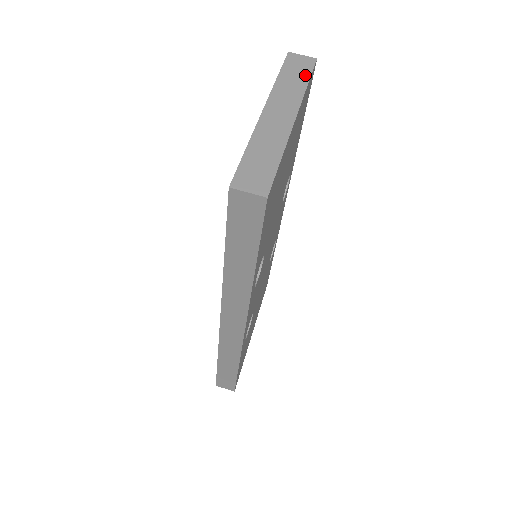
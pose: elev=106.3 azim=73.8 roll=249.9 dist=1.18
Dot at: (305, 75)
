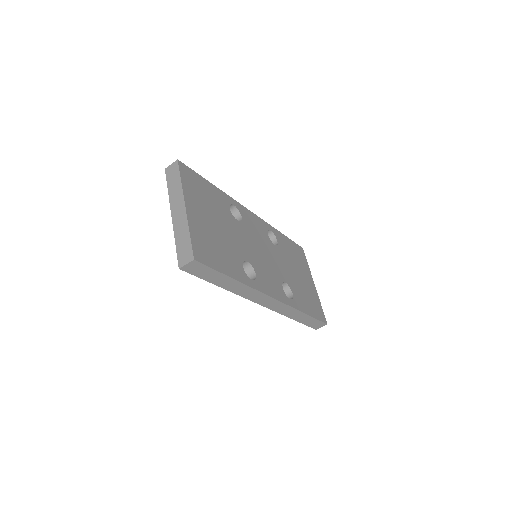
Dot at: (177, 176)
